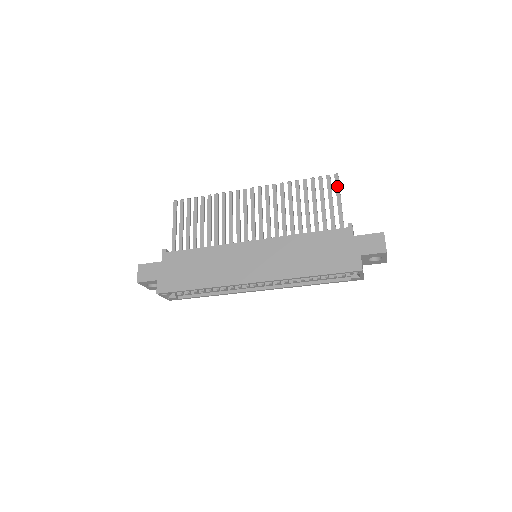
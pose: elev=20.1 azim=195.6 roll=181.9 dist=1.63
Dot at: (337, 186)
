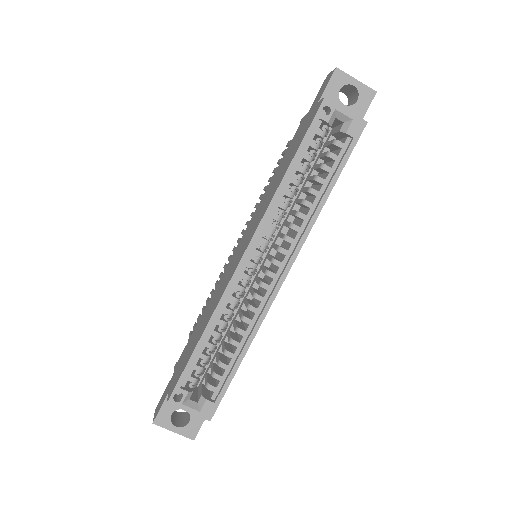
Dot at: occluded
